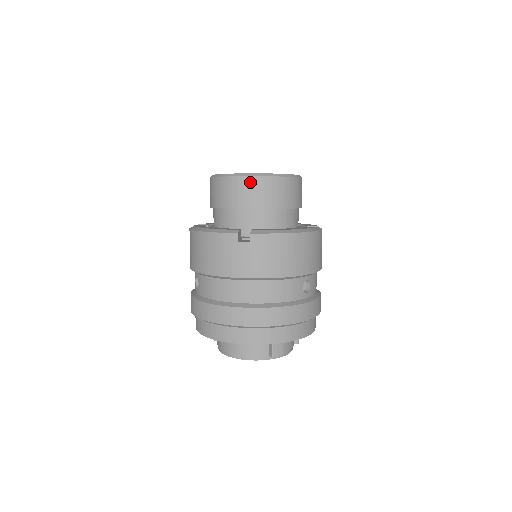
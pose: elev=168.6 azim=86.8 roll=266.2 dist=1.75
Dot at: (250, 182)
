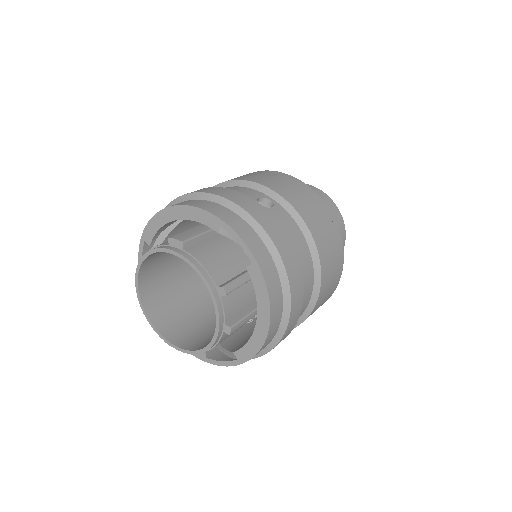
Dot at: occluded
